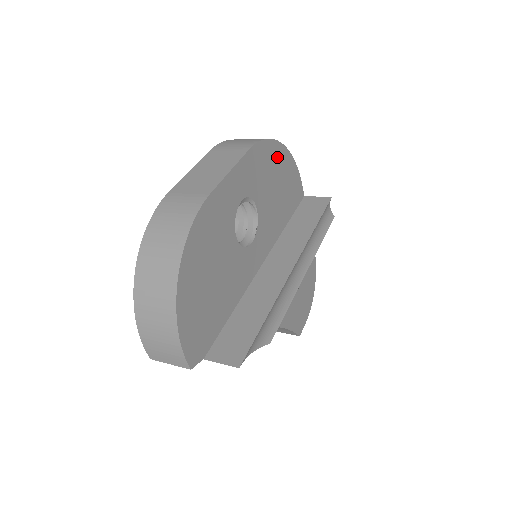
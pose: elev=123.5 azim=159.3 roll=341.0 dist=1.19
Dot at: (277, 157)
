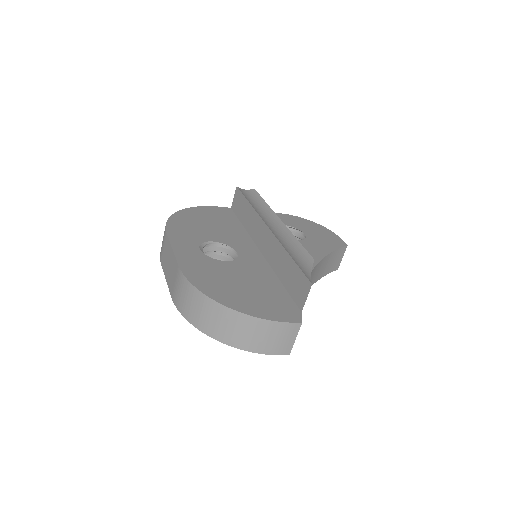
Dot at: (186, 217)
